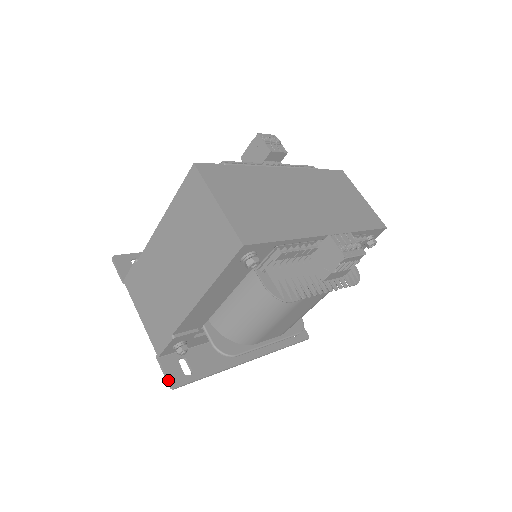
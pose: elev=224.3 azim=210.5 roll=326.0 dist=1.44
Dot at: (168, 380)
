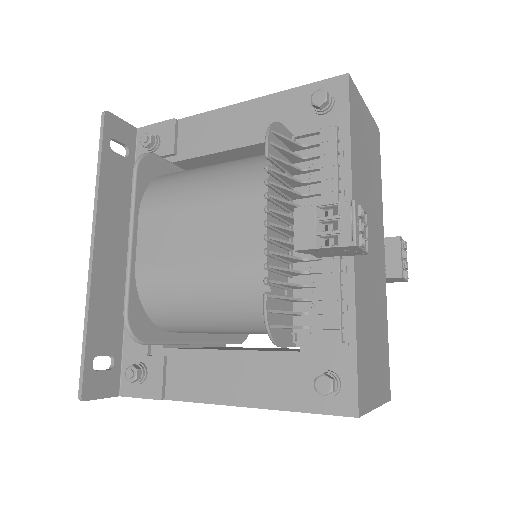
Dot at: occluded
